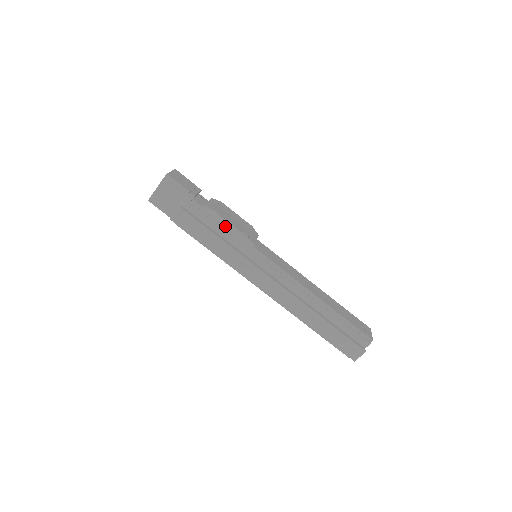
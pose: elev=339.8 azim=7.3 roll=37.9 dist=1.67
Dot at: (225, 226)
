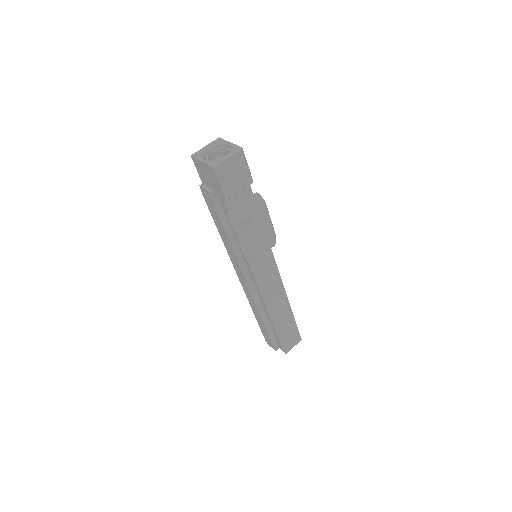
Dot at: (234, 240)
